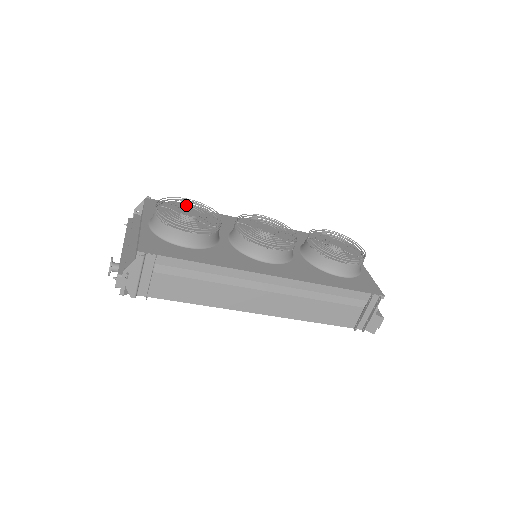
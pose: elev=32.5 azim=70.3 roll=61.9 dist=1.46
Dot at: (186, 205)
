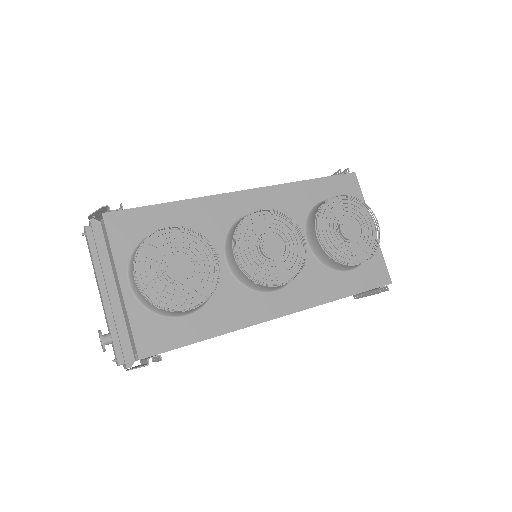
Dot at: (166, 234)
